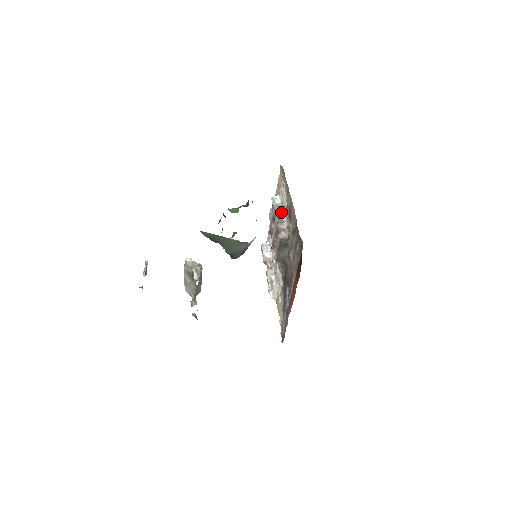
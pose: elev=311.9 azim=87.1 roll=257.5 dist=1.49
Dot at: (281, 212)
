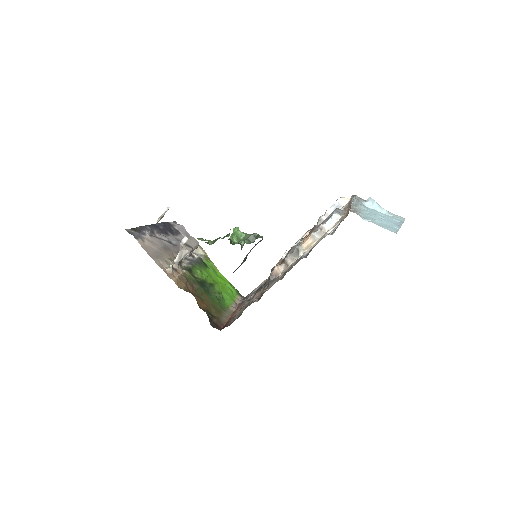
Dot at: (310, 244)
